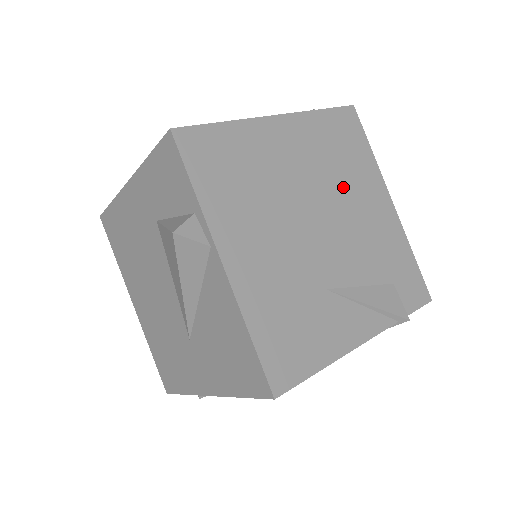
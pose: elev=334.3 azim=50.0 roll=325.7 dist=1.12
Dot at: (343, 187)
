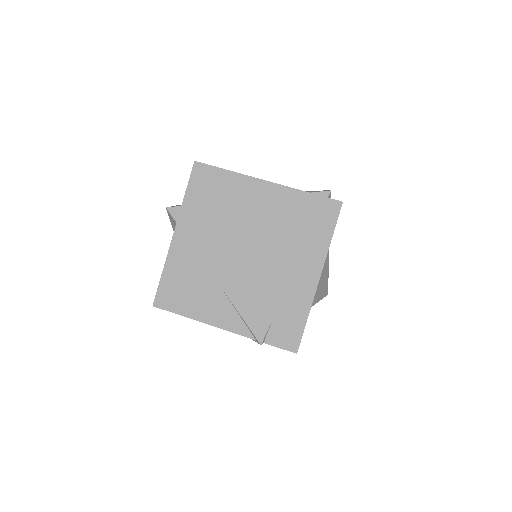
Dot at: (283, 245)
